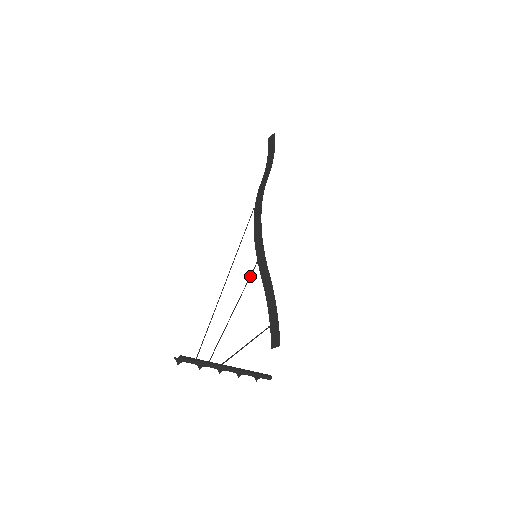
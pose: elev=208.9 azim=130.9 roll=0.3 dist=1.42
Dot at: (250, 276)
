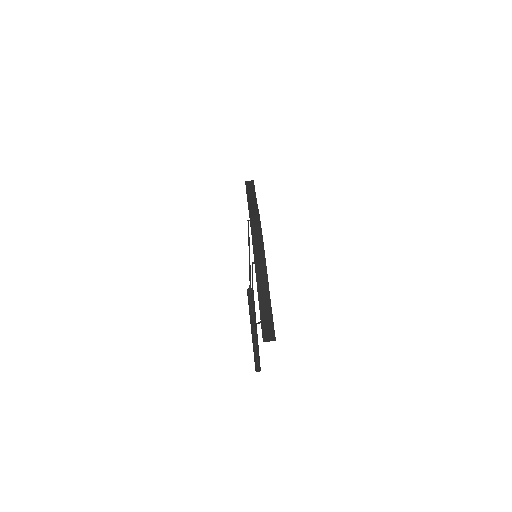
Dot at: occluded
